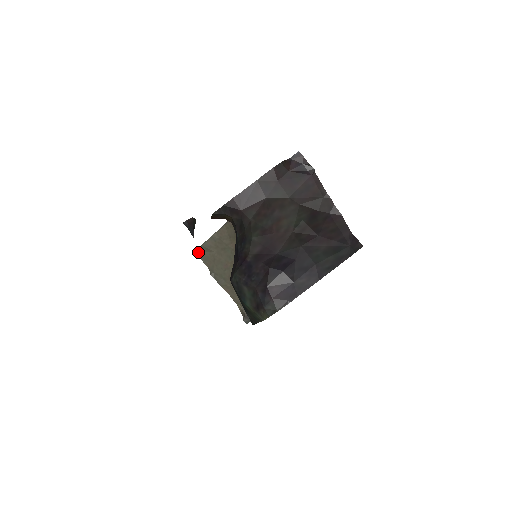
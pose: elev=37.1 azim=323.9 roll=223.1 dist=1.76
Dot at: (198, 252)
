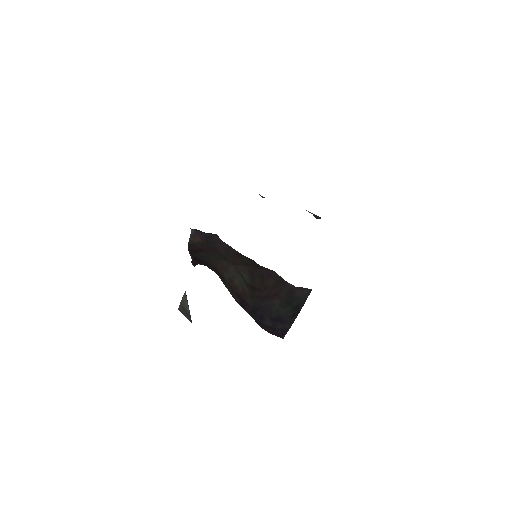
Dot at: occluded
